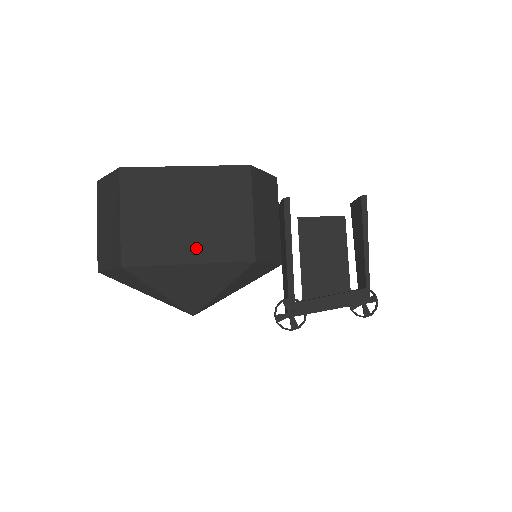
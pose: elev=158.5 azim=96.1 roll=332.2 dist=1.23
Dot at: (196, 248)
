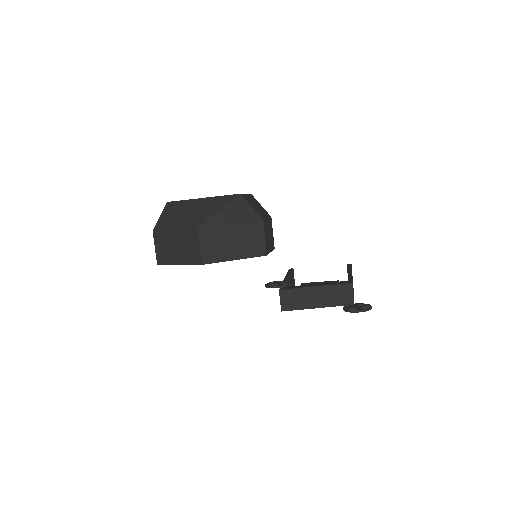
Dot at: occluded
